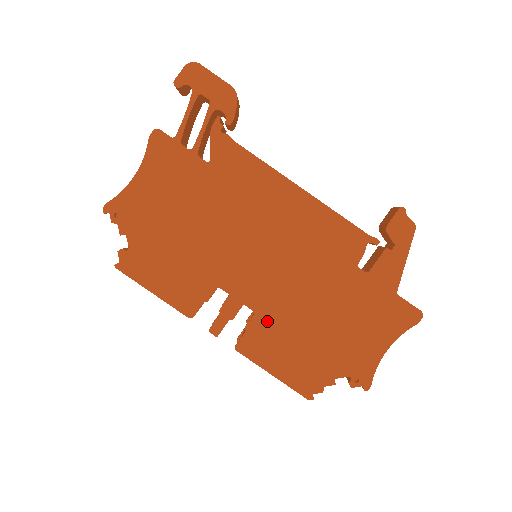
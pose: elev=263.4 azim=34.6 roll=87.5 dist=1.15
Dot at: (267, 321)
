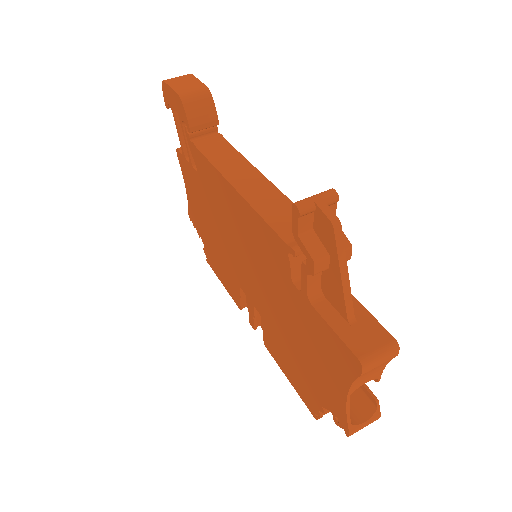
Dot at: (268, 326)
